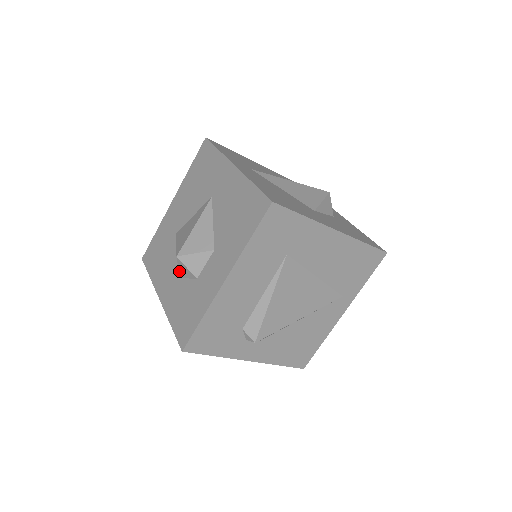
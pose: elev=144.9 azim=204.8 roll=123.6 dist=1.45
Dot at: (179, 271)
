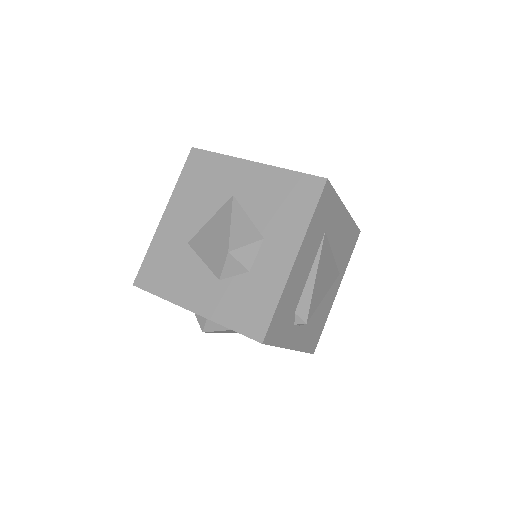
Dot at: (223, 271)
